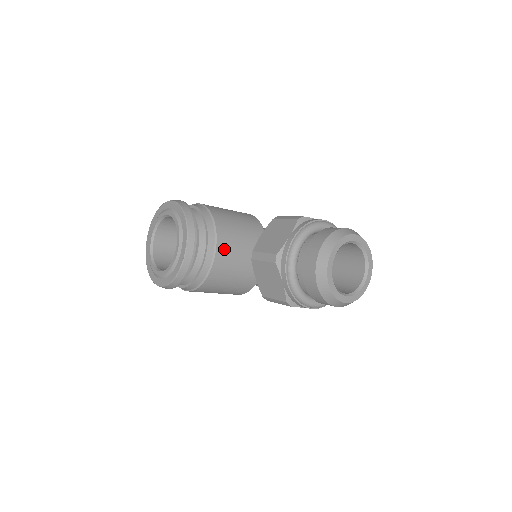
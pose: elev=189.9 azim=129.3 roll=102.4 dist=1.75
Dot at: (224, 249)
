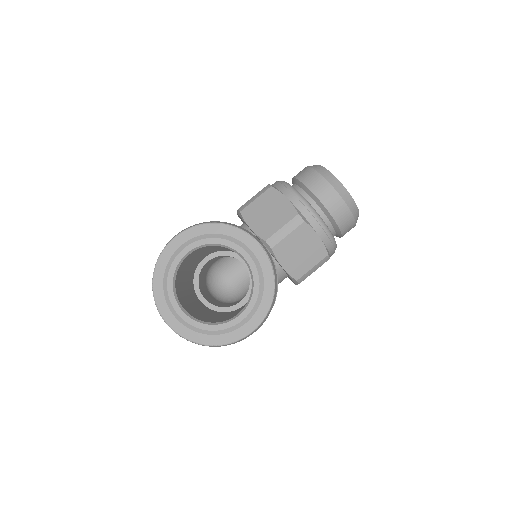
Dot at: occluded
